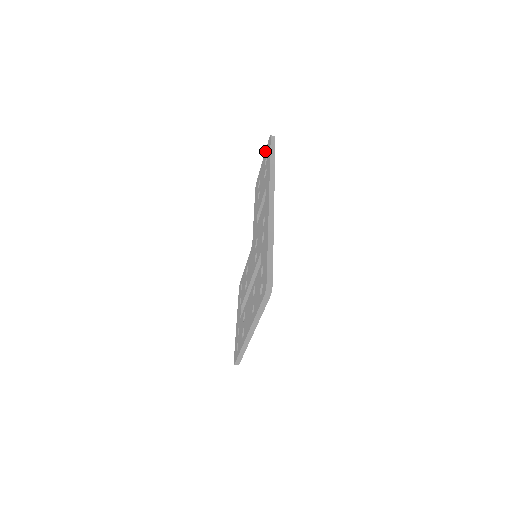
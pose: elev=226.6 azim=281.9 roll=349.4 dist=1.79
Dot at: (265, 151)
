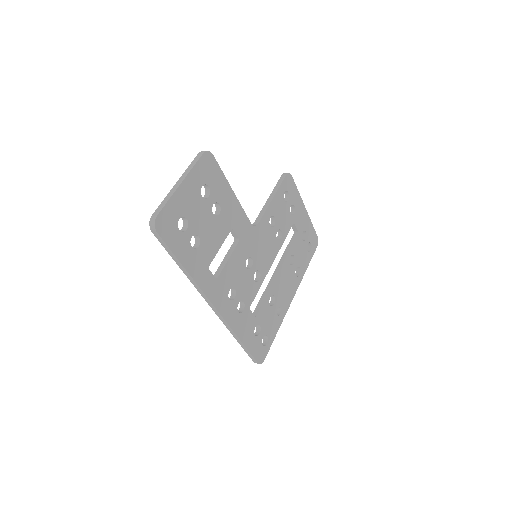
Dot at: (166, 199)
